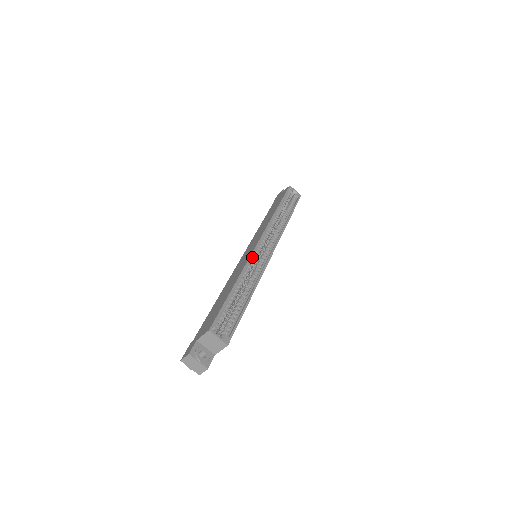
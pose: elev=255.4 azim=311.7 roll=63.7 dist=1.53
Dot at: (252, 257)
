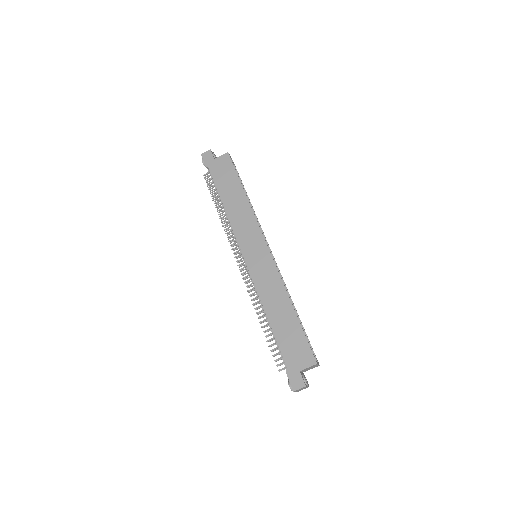
Dot at: (275, 268)
